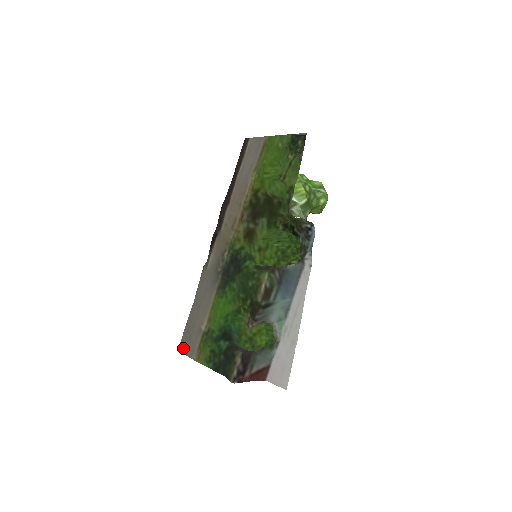
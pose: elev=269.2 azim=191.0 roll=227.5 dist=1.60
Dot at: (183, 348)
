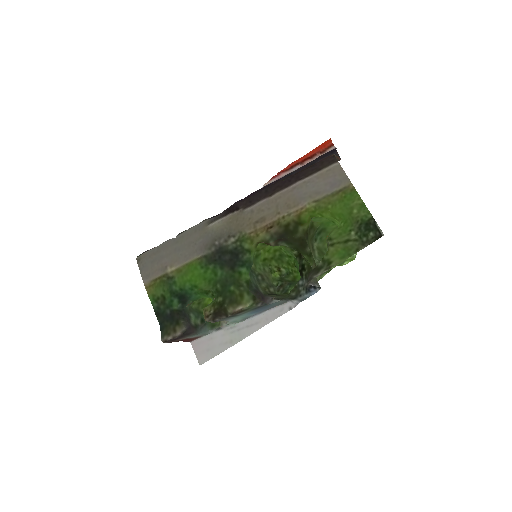
Dot at: (141, 262)
